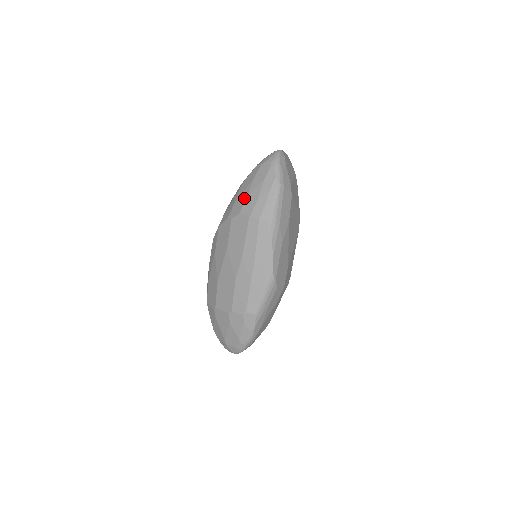
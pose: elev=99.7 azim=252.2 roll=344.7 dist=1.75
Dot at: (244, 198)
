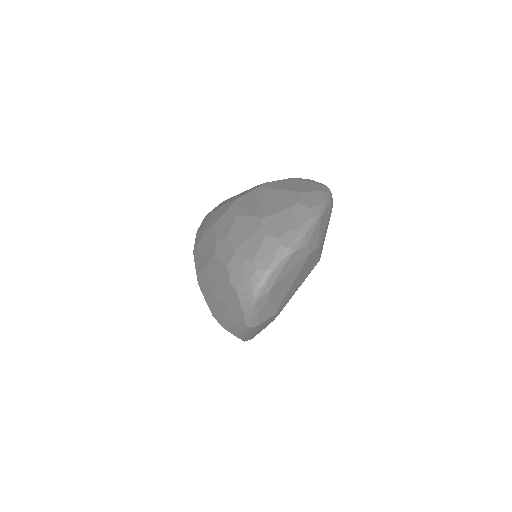
Dot at: (209, 289)
